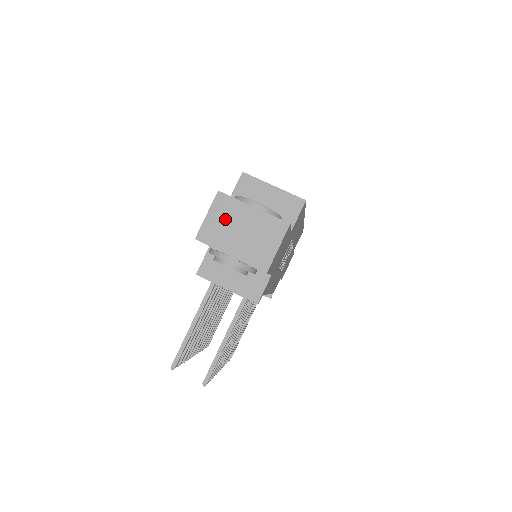
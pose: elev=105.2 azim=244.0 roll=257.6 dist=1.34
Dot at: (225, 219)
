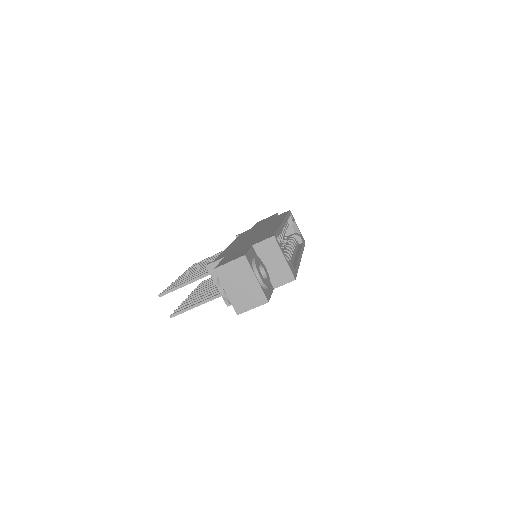
Dot at: (237, 272)
